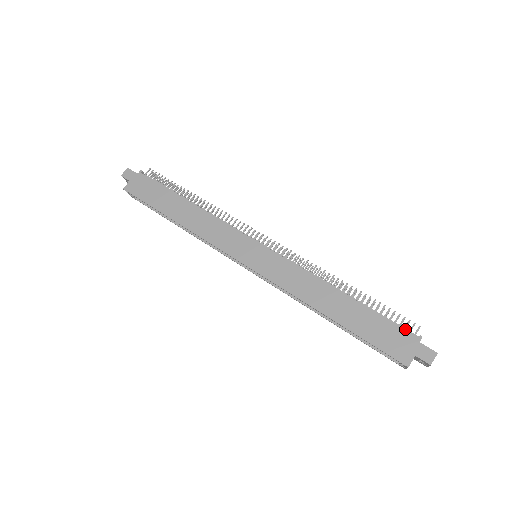
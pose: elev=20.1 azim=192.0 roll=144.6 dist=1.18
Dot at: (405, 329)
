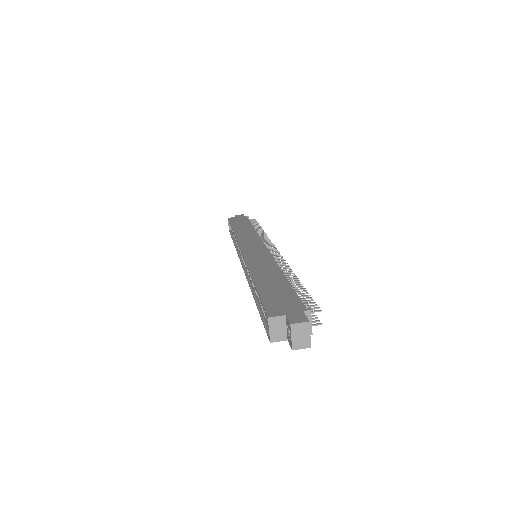
Dot at: occluded
